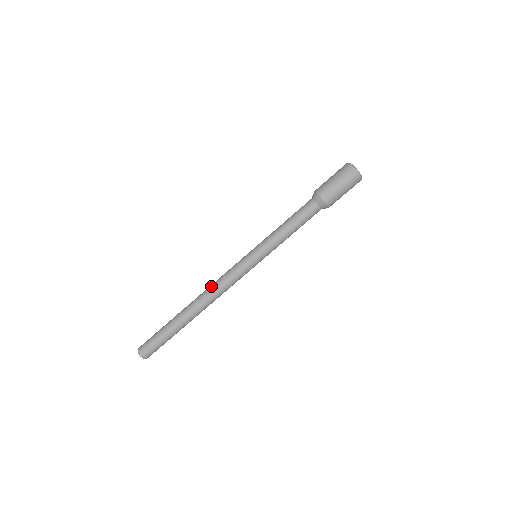
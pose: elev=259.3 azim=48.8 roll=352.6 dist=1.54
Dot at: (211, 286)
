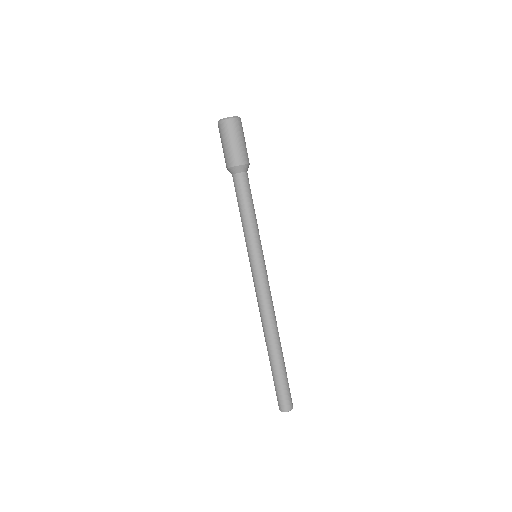
Dot at: (259, 311)
